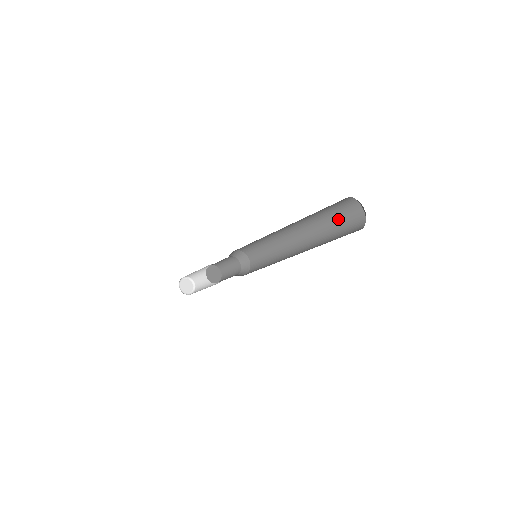
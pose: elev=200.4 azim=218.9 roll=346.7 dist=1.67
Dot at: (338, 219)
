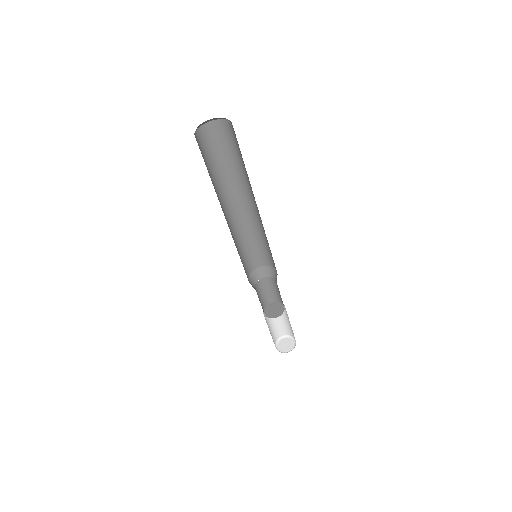
Dot at: (236, 151)
